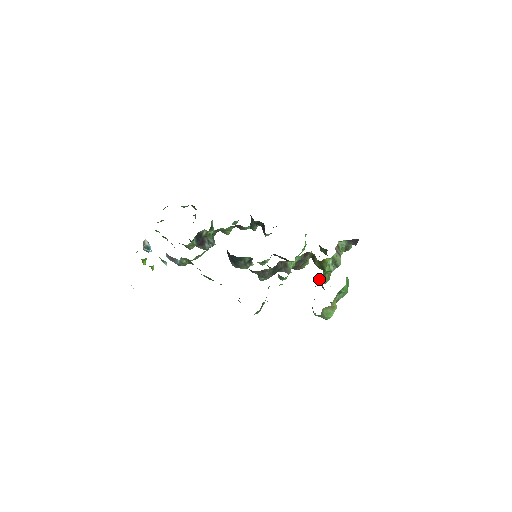
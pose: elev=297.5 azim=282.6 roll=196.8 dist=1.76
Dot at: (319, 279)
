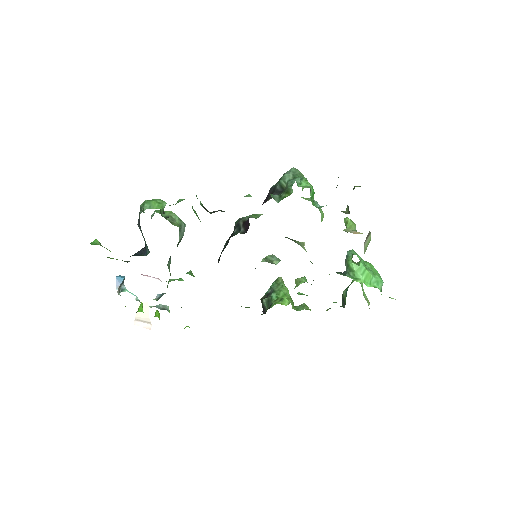
Dot at: occluded
